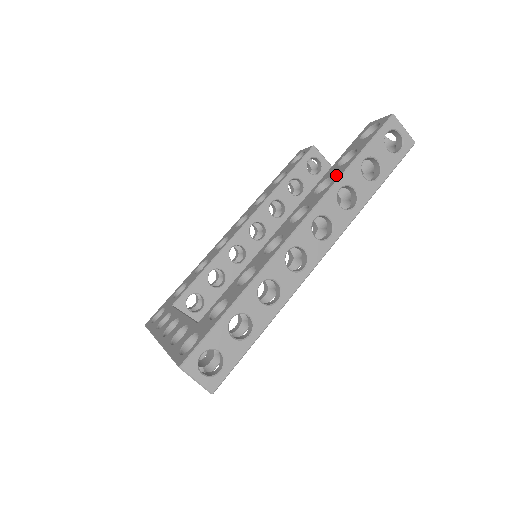
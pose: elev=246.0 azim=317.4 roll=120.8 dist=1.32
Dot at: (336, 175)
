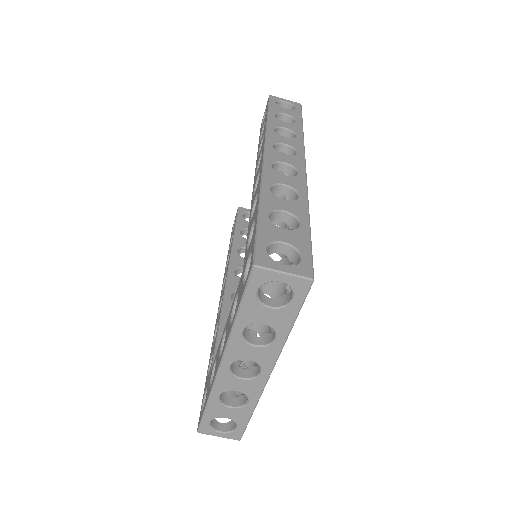
Dot at: (264, 131)
